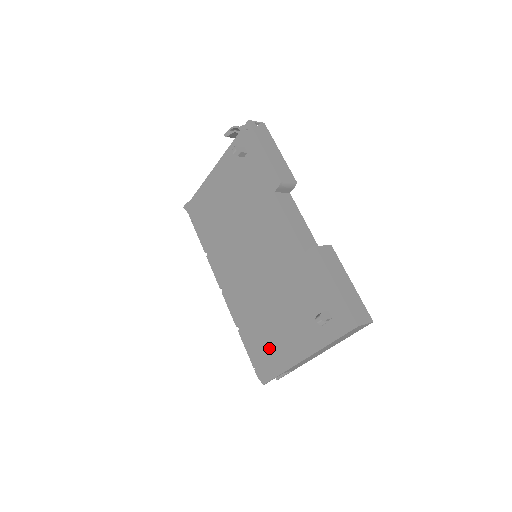
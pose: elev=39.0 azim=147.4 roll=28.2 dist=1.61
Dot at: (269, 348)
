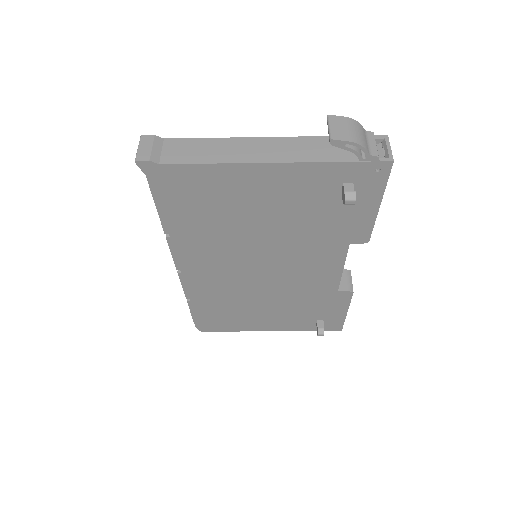
Dot at: (230, 319)
